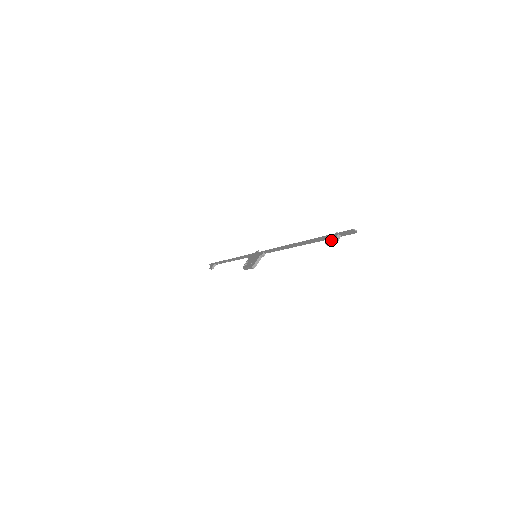
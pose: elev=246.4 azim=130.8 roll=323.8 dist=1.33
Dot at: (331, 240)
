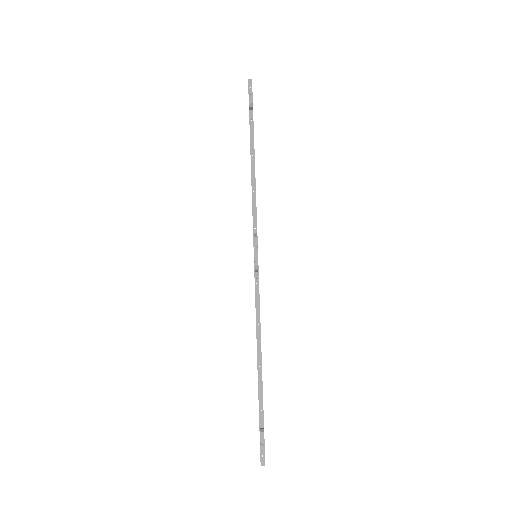
Dot at: (249, 99)
